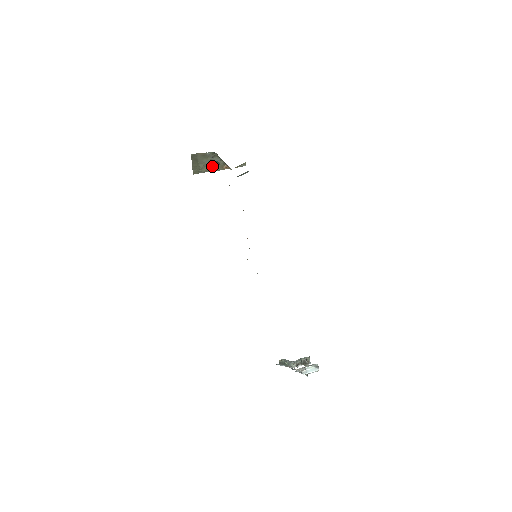
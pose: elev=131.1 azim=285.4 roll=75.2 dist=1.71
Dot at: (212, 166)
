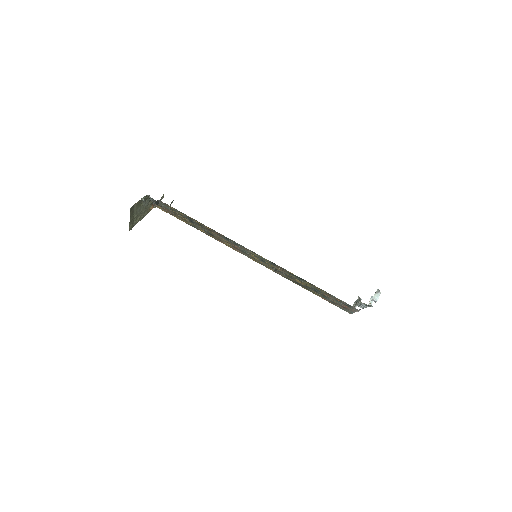
Dot at: (143, 212)
